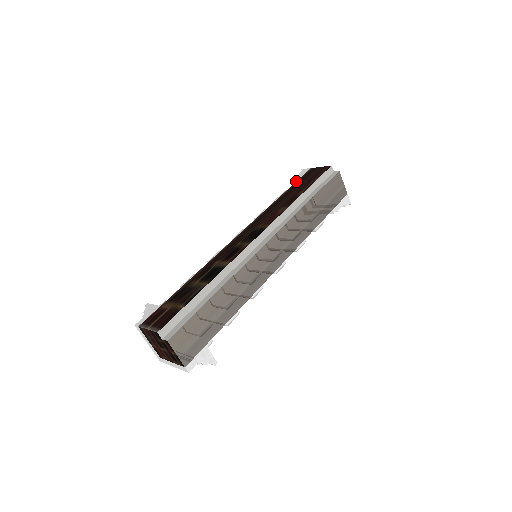
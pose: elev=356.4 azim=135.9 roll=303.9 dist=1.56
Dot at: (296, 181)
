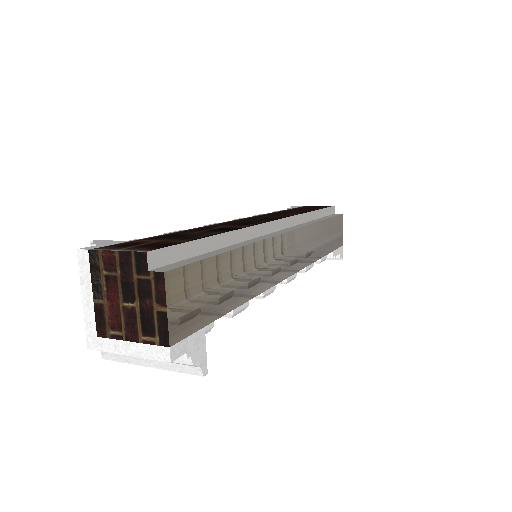
Dot at: (293, 208)
